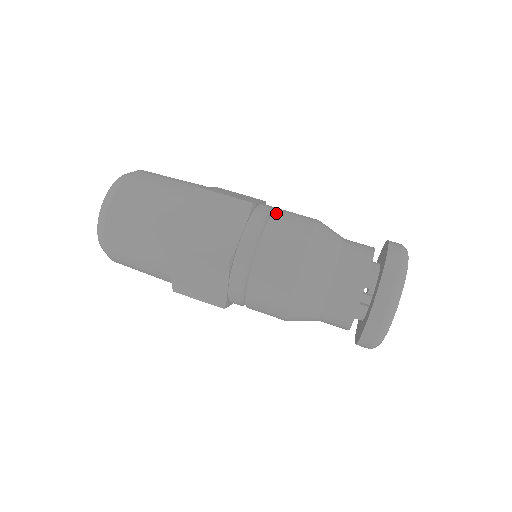
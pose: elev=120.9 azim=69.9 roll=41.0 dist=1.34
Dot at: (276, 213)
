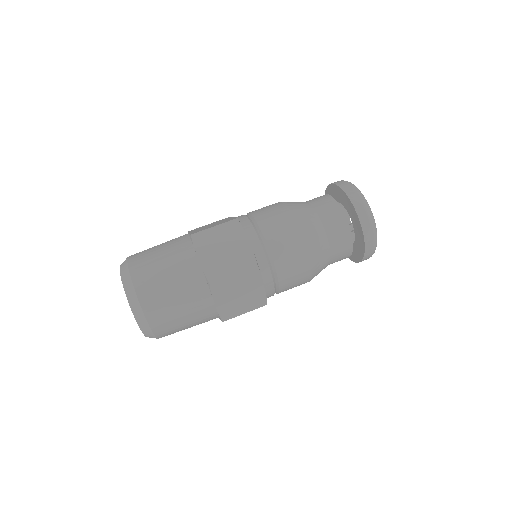
Dot at: (272, 251)
